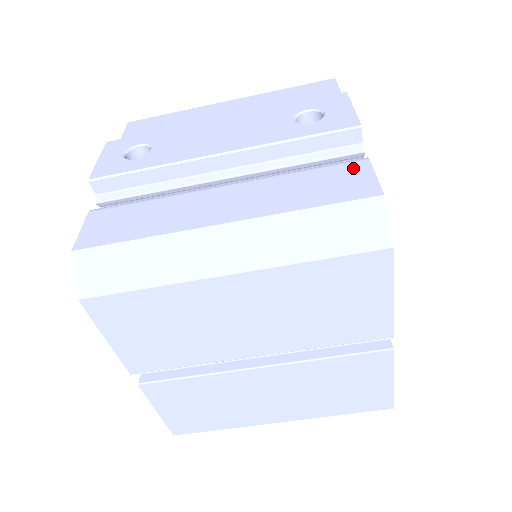
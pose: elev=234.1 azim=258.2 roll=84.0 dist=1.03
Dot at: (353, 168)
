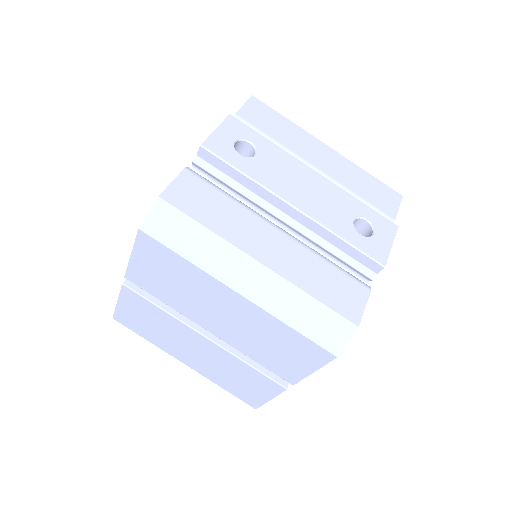
Dot at: (358, 290)
